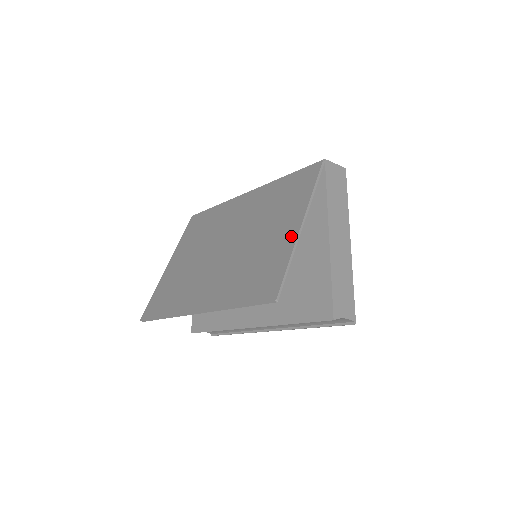
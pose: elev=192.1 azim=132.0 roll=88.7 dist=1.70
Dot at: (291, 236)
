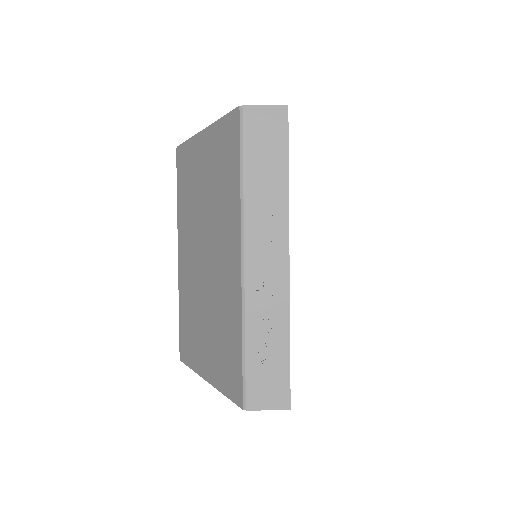
Dot at: (200, 368)
